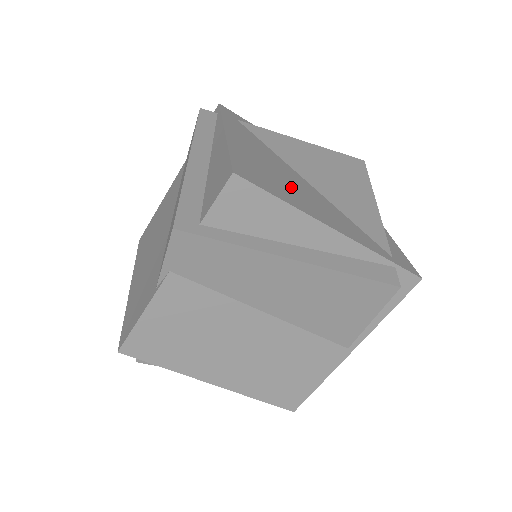
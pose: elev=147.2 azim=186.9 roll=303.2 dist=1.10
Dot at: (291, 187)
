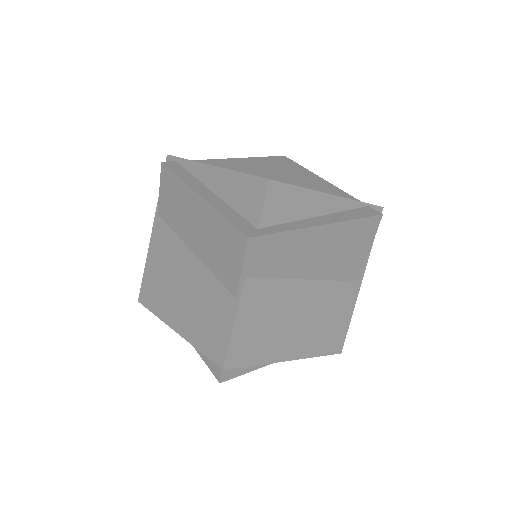
Dot at: occluded
